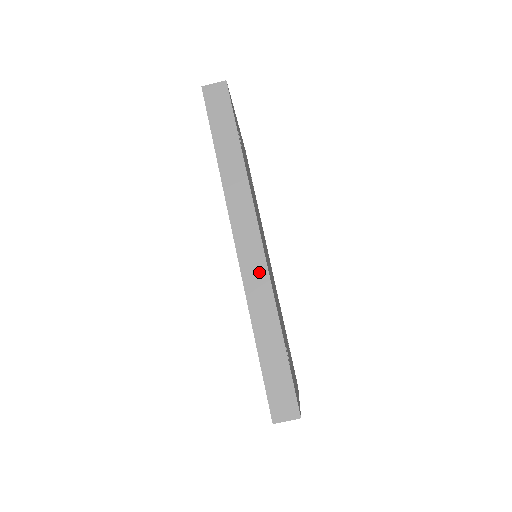
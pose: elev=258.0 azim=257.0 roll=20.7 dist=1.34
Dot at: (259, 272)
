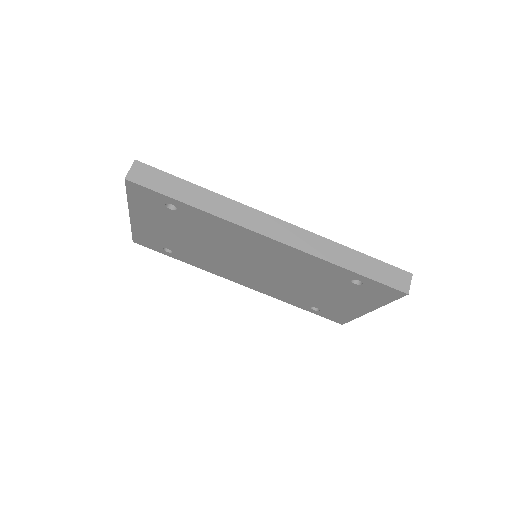
Dot at: (301, 235)
